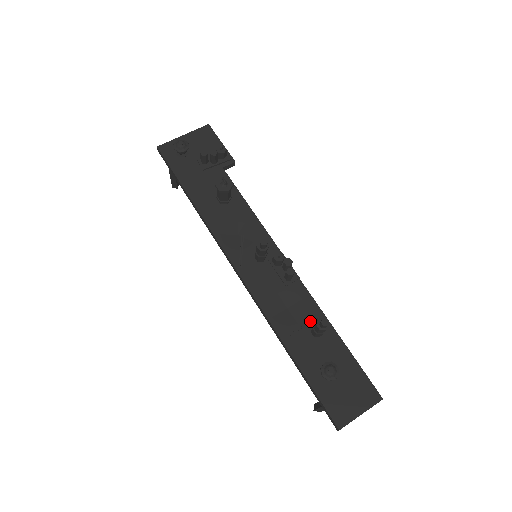
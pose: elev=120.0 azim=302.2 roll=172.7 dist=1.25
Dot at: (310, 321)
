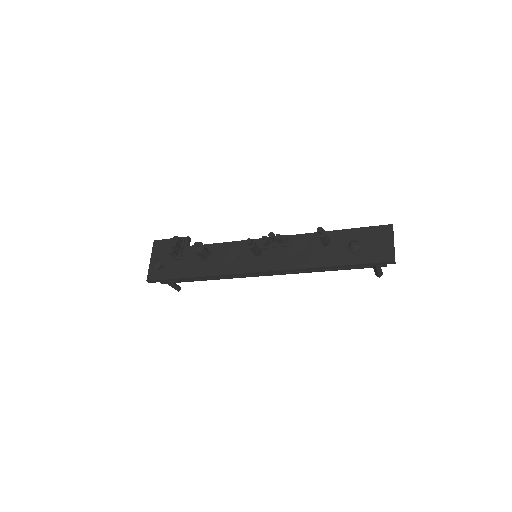
Dot at: (317, 243)
